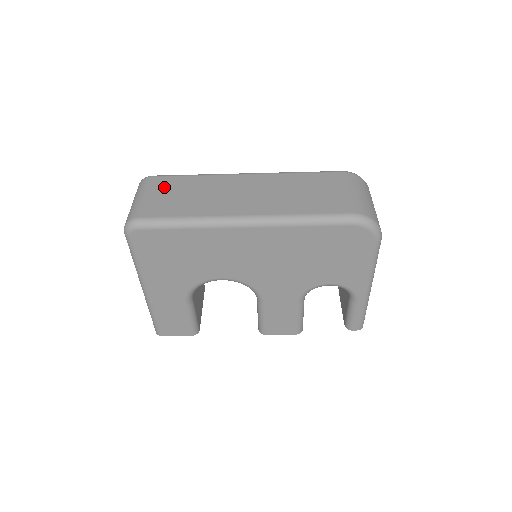
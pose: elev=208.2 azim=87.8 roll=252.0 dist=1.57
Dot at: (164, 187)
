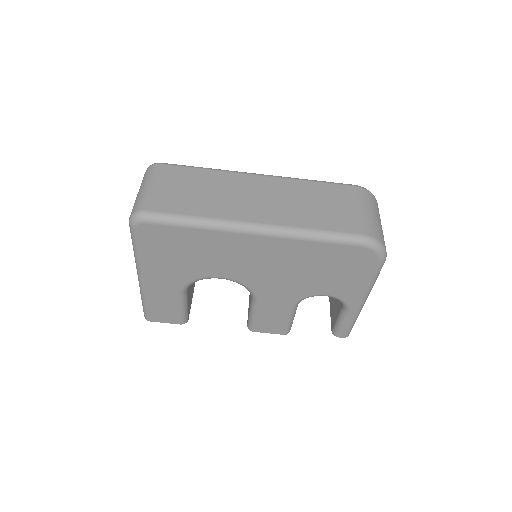
Dot at: (174, 178)
